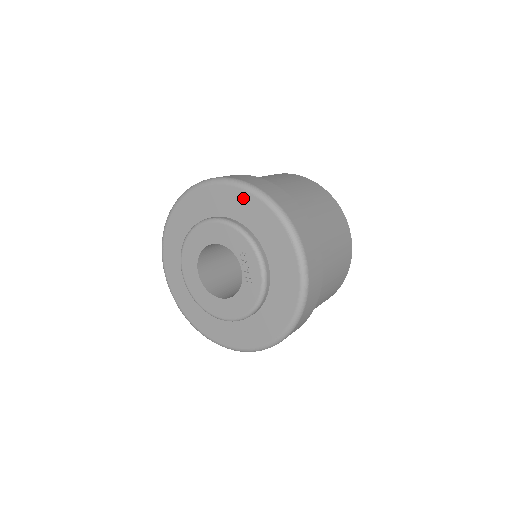
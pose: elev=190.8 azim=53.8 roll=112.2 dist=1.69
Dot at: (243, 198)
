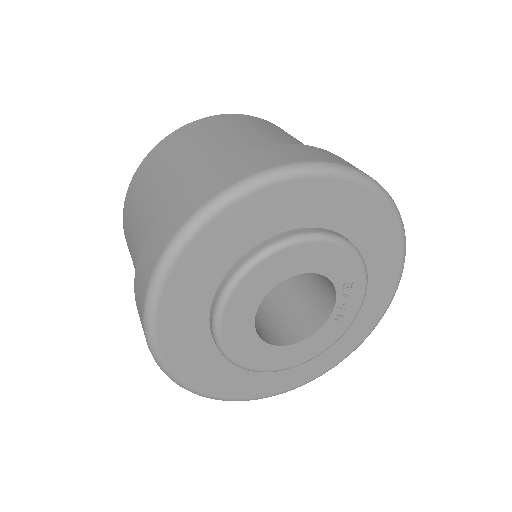
Dot at: (371, 206)
